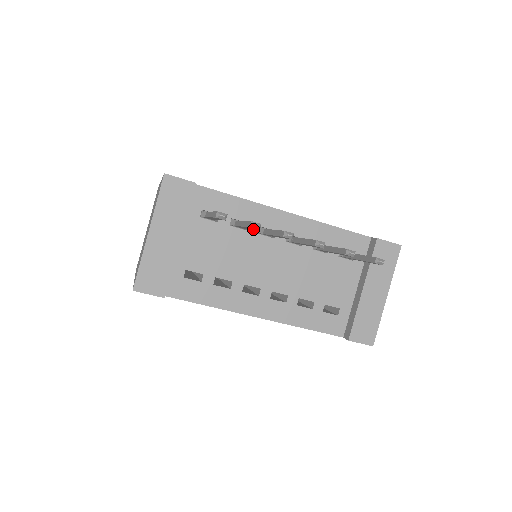
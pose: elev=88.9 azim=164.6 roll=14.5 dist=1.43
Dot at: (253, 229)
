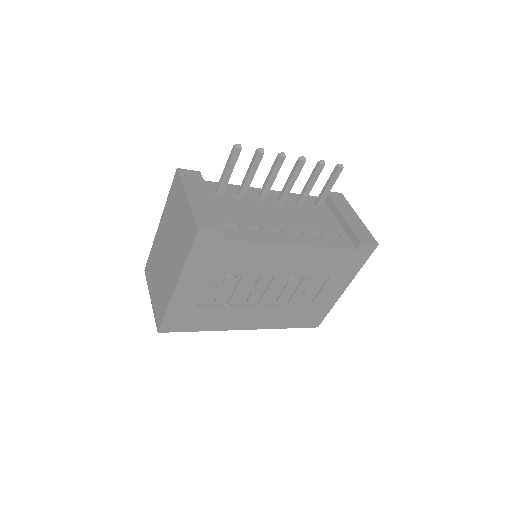
Dot at: (257, 168)
